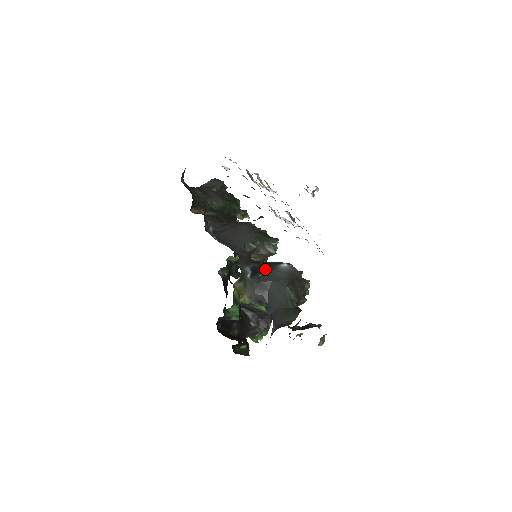
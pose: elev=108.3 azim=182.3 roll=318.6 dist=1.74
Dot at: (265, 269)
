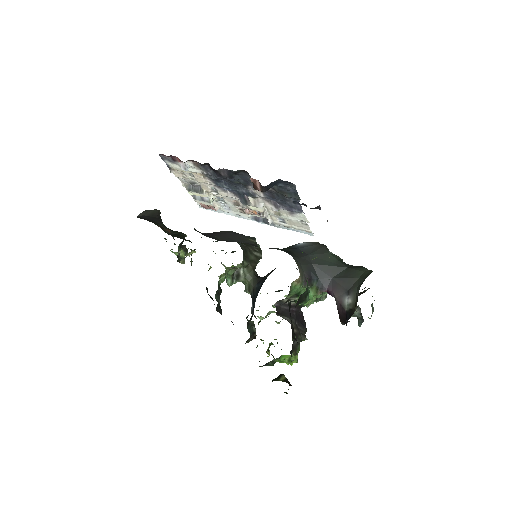
Dot at: (290, 249)
